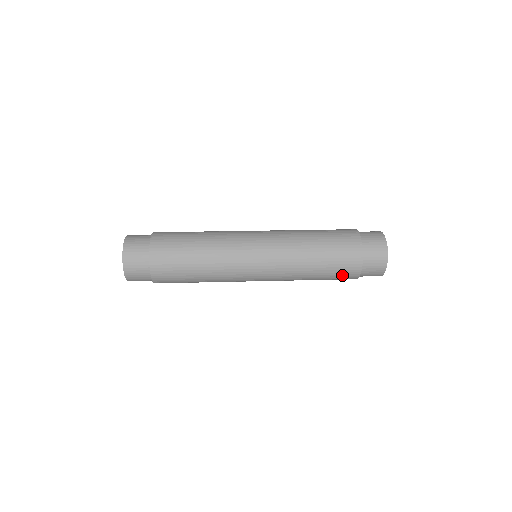
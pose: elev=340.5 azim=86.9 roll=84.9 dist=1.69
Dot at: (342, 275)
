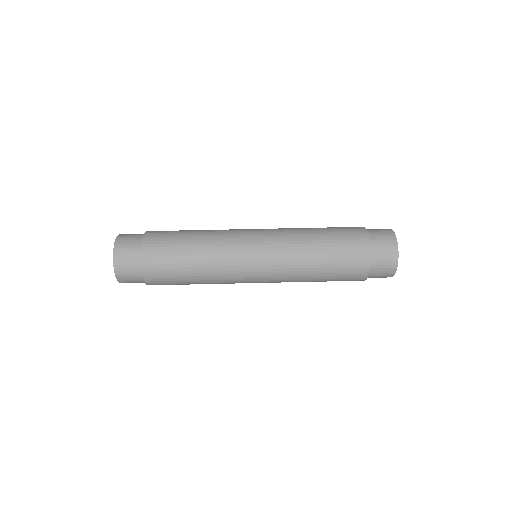
Dot at: (347, 280)
